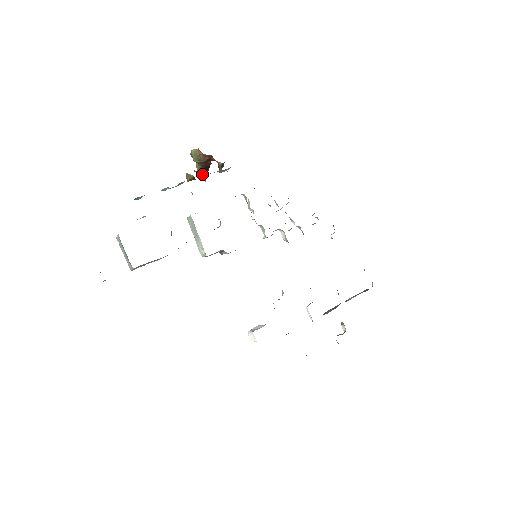
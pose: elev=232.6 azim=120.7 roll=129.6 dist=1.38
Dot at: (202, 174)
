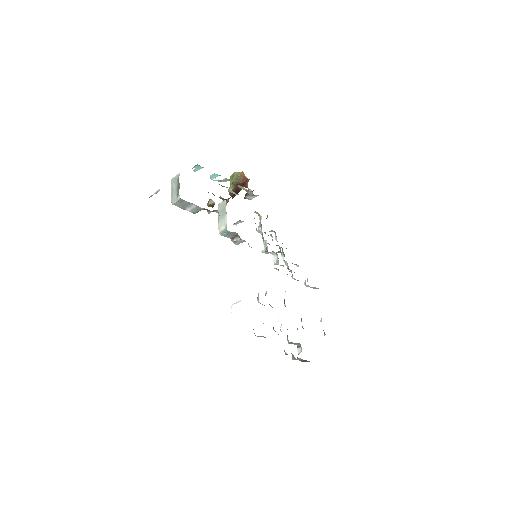
Dot at: (226, 200)
